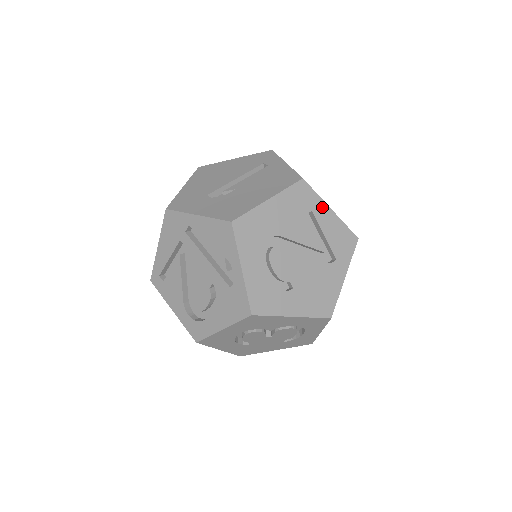
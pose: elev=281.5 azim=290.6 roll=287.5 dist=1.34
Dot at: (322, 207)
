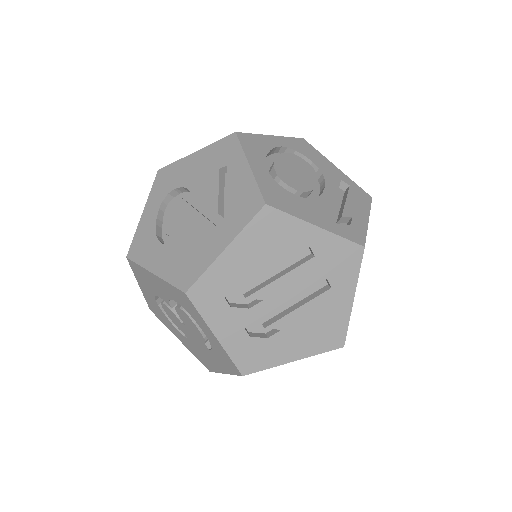
Dot at: (240, 162)
